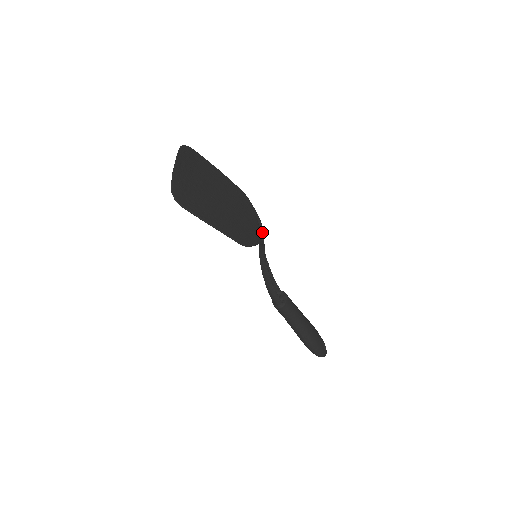
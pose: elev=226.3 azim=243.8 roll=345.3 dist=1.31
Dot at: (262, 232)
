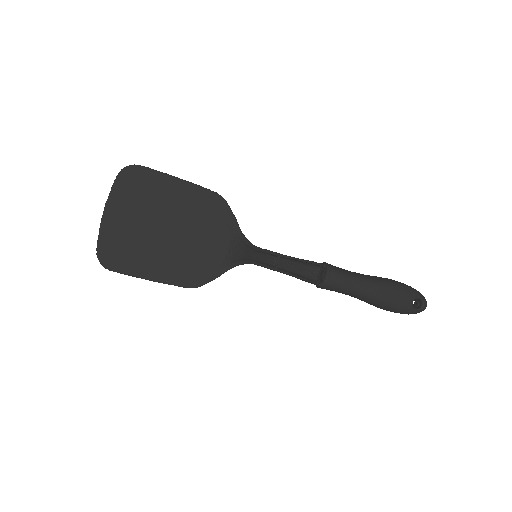
Dot at: (244, 243)
